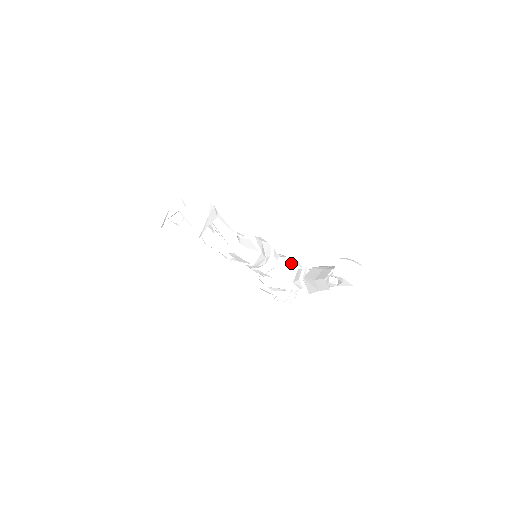
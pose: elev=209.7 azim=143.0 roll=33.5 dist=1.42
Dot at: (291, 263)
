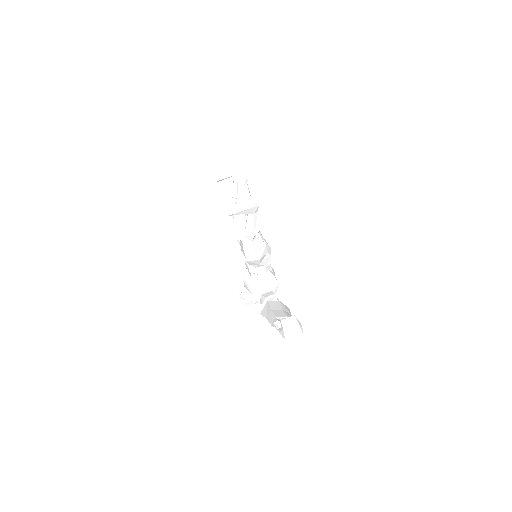
Dot at: (272, 282)
